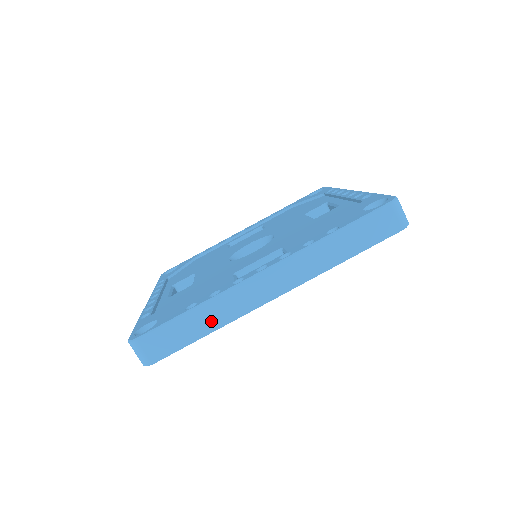
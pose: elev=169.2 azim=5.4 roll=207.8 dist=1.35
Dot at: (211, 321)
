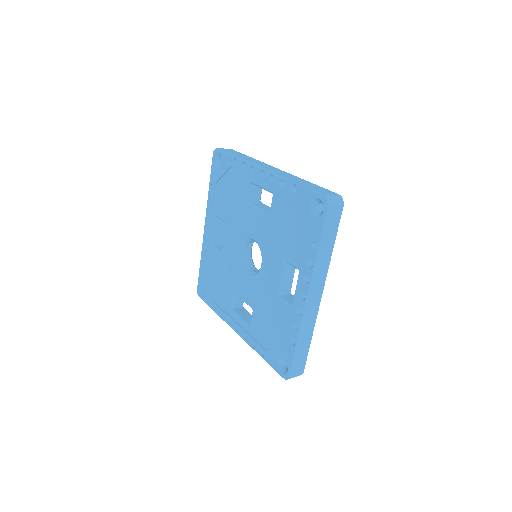
Dot at: (308, 336)
